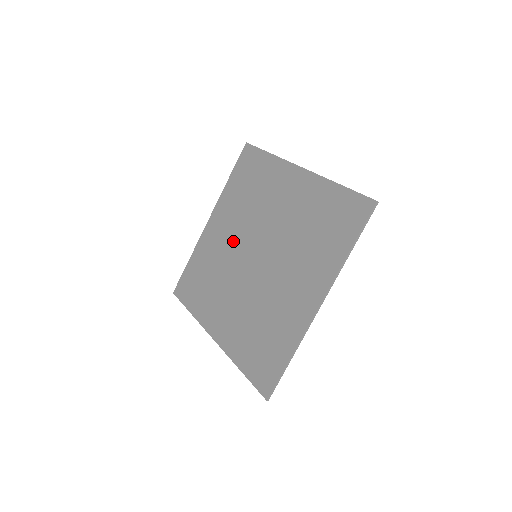
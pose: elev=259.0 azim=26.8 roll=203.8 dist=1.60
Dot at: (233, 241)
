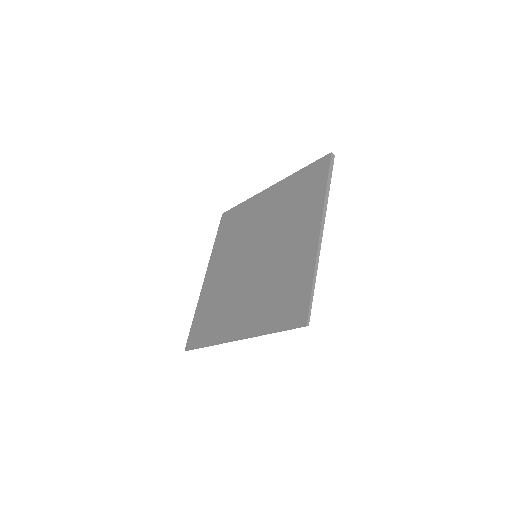
Dot at: (260, 226)
